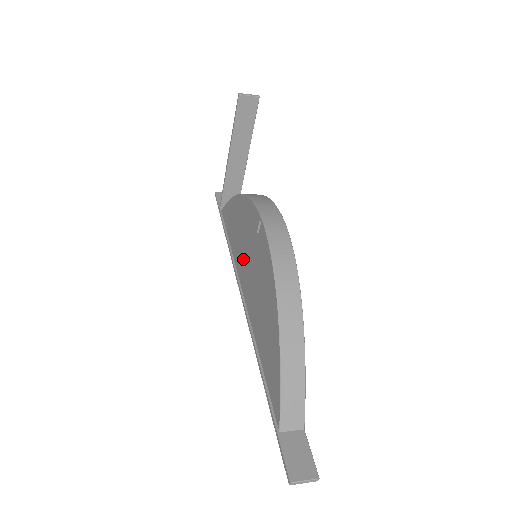
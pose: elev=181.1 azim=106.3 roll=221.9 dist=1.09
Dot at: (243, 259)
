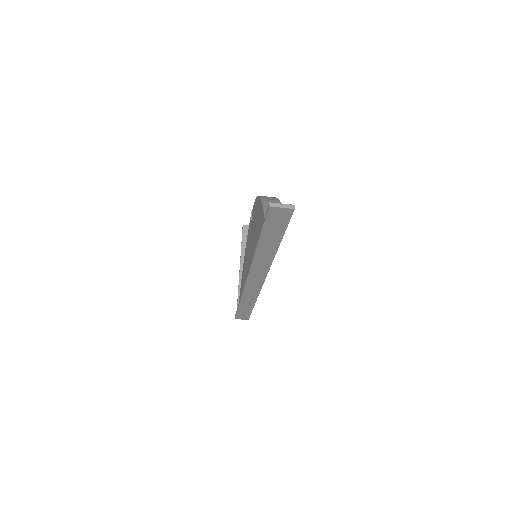
Dot at: (247, 263)
